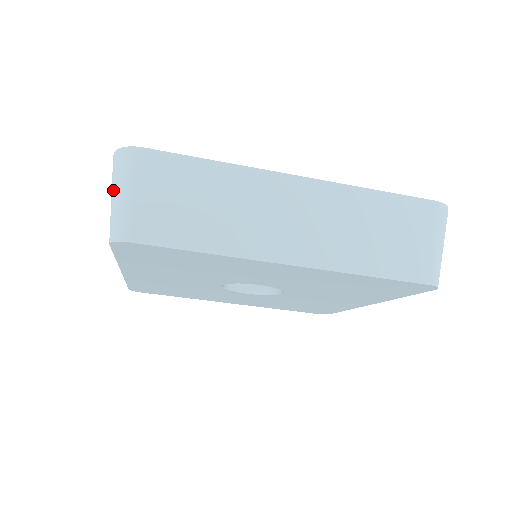
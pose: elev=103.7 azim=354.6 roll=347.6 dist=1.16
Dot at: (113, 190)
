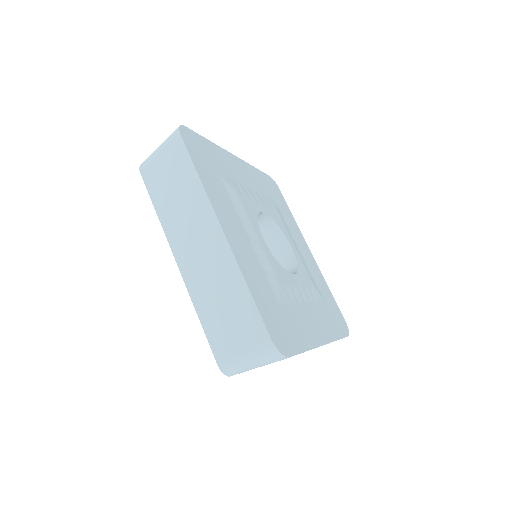
Dot at: (250, 358)
